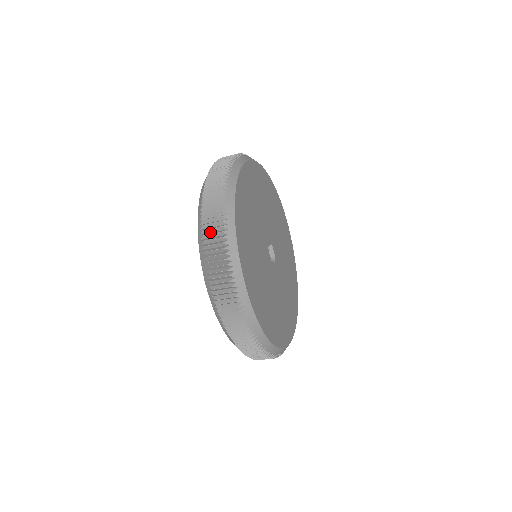
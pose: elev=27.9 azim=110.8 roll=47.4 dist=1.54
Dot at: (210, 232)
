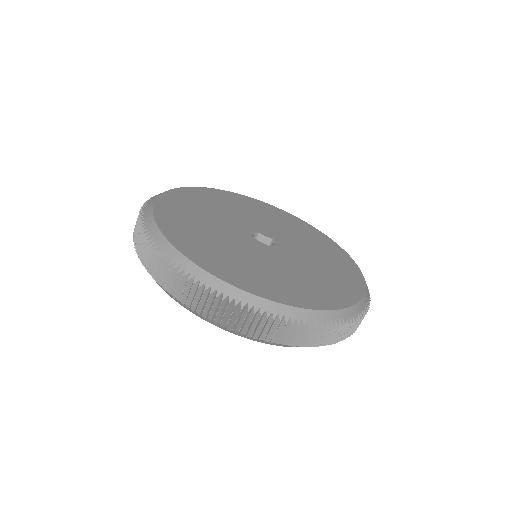
Dot at: (155, 267)
